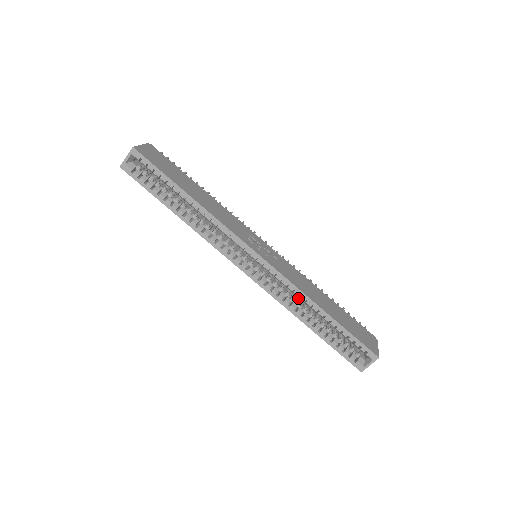
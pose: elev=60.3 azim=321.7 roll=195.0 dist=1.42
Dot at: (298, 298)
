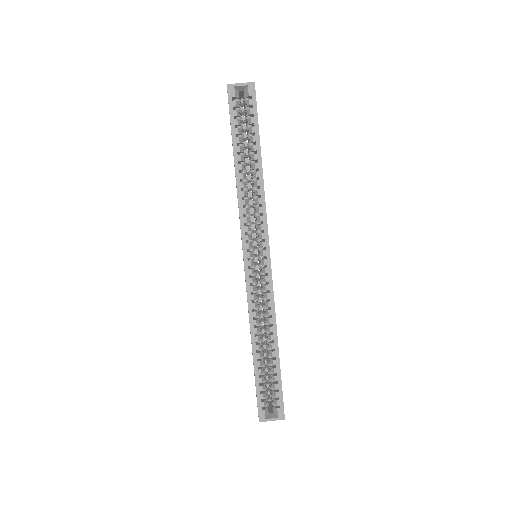
Dot at: occluded
